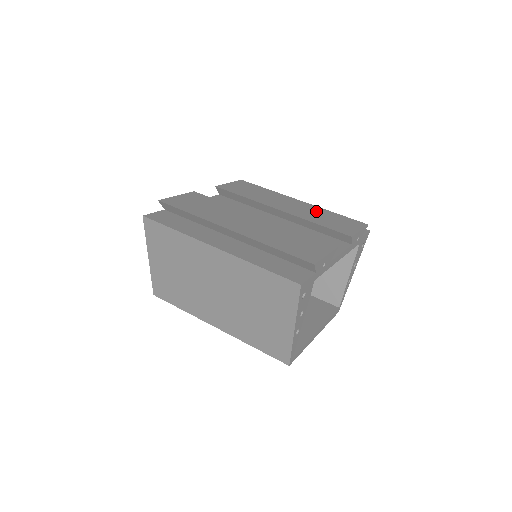
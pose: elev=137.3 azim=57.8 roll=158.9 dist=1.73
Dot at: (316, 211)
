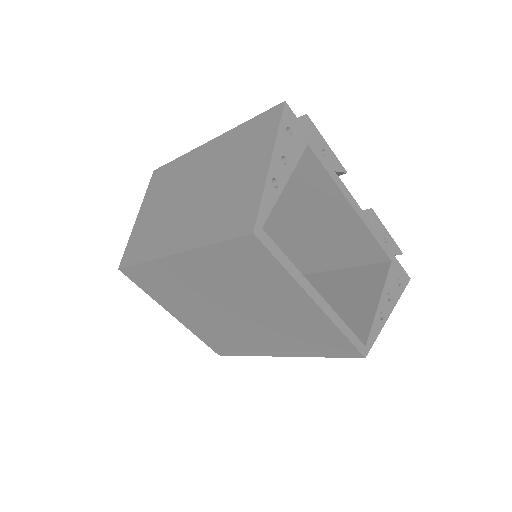
Dot at: occluded
